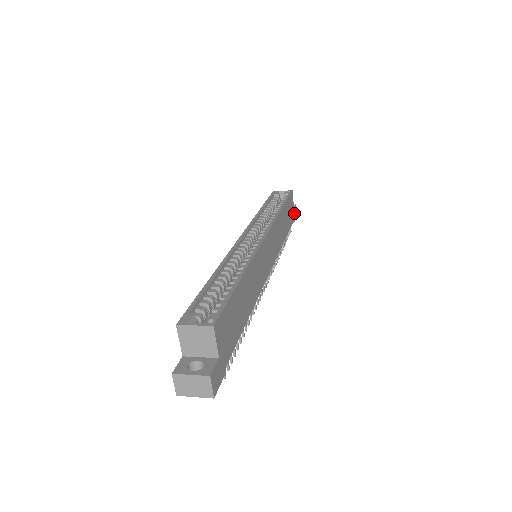
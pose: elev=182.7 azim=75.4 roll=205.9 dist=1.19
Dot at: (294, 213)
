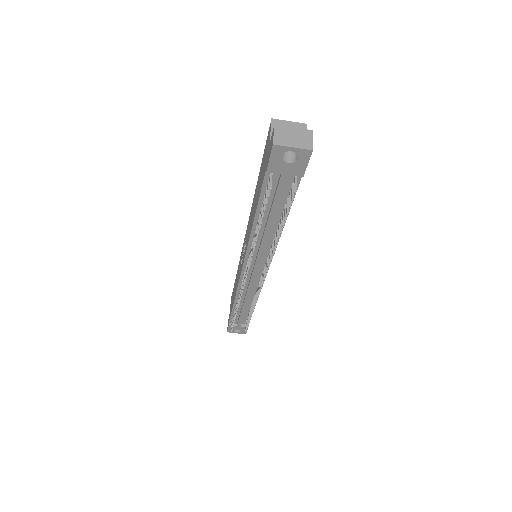
Dot at: occluded
